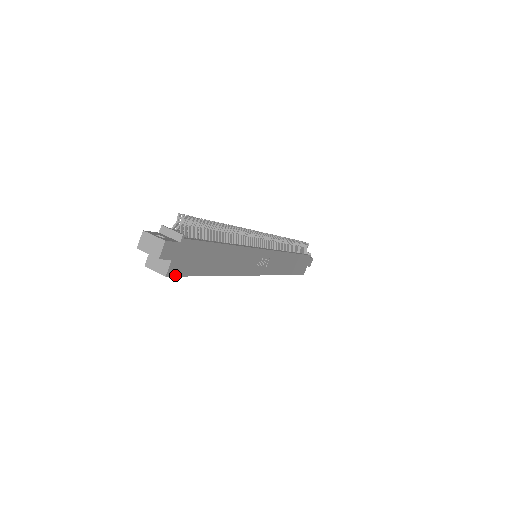
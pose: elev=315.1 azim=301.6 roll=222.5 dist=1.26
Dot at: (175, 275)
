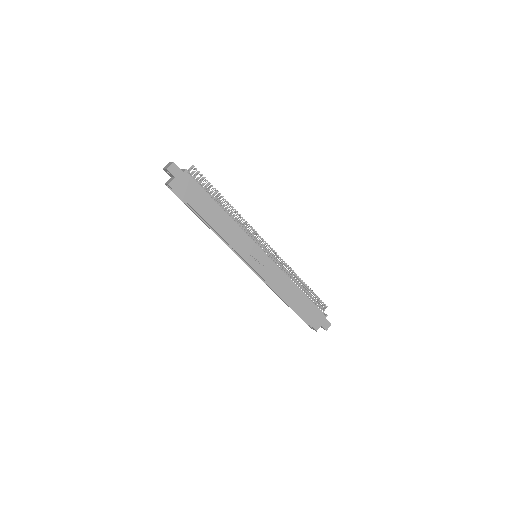
Dot at: (175, 190)
